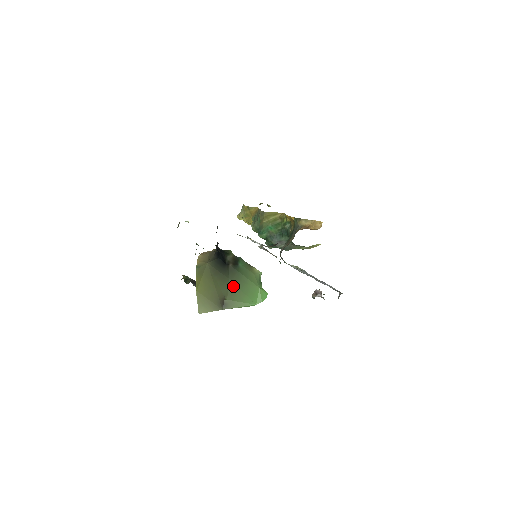
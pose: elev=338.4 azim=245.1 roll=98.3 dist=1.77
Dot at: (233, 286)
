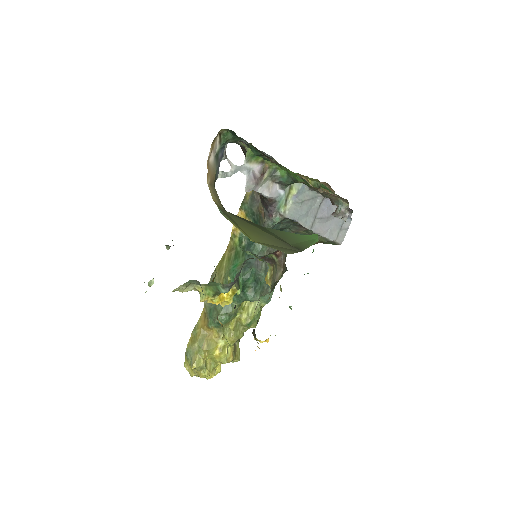
Dot at: (276, 232)
